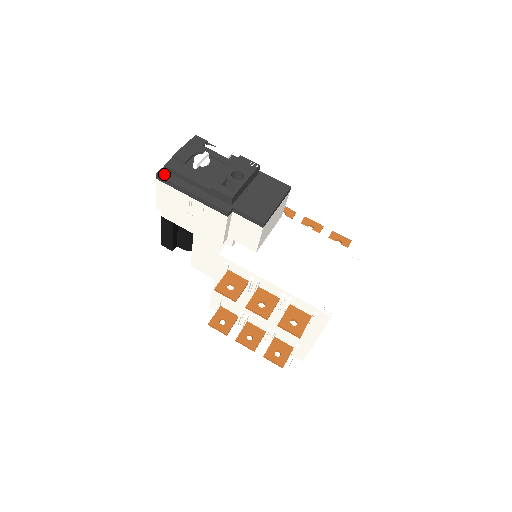
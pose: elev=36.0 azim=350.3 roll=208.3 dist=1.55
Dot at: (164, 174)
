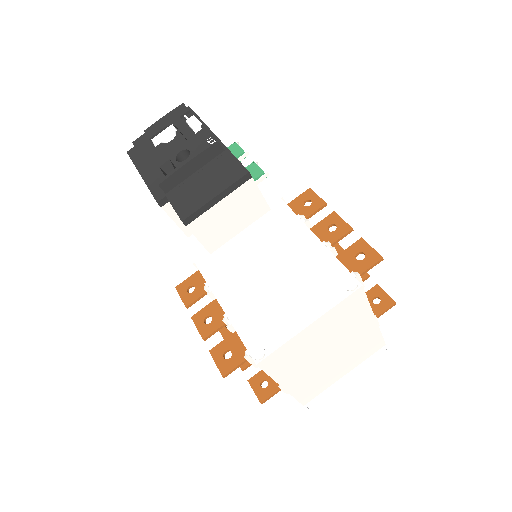
Dot at: (133, 152)
